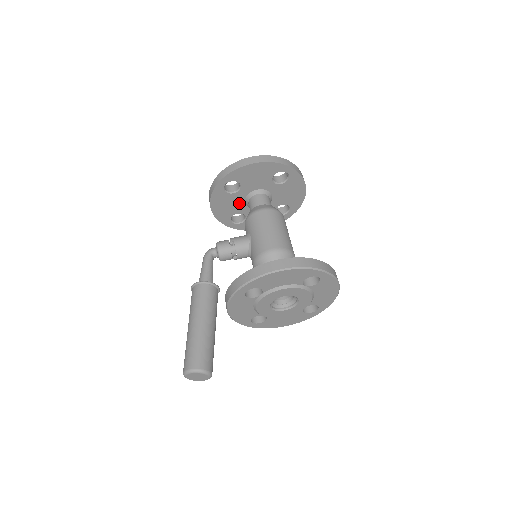
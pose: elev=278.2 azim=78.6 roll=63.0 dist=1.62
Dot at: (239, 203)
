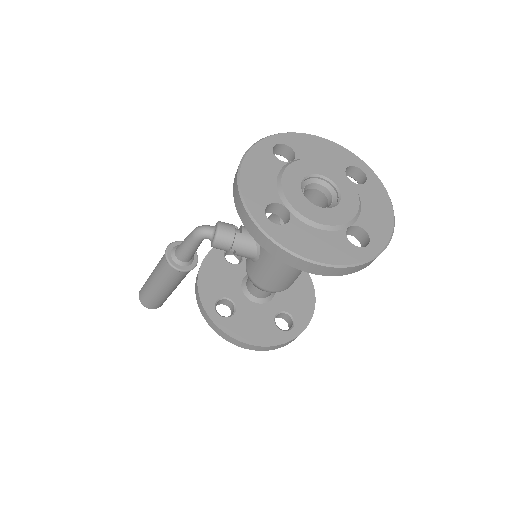
Dot at: occluded
